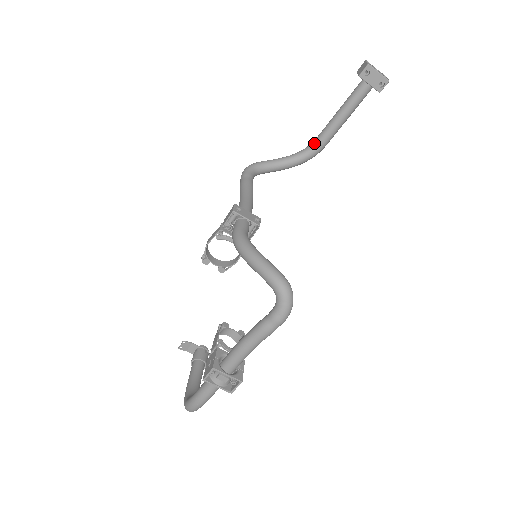
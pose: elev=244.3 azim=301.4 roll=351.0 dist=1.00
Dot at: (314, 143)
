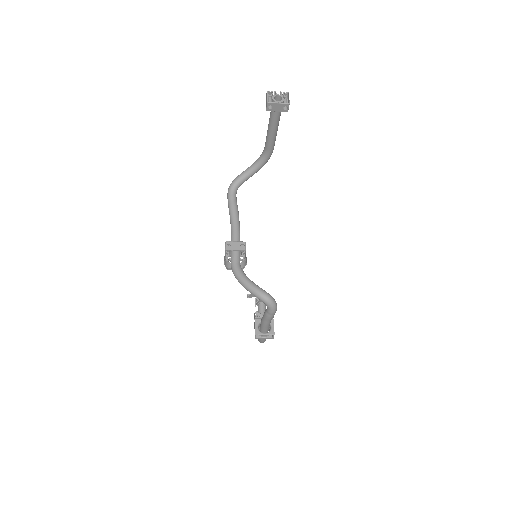
Dot at: (264, 152)
